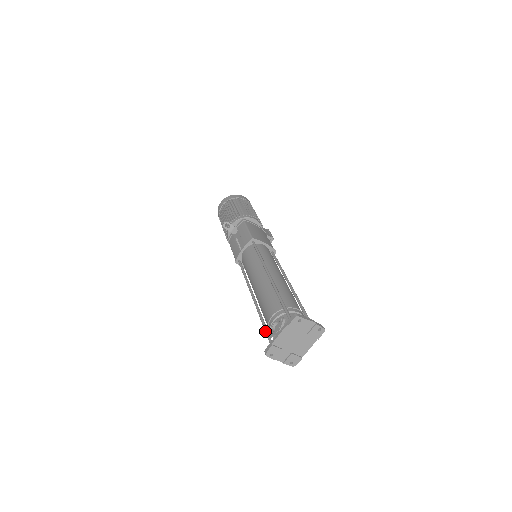
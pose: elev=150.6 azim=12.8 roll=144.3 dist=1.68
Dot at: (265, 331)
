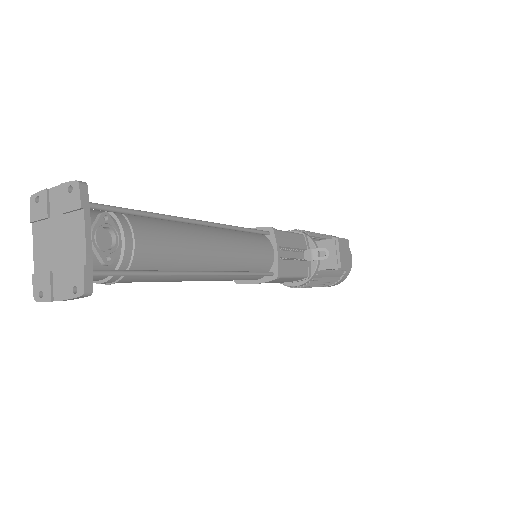
Dot at: occluded
